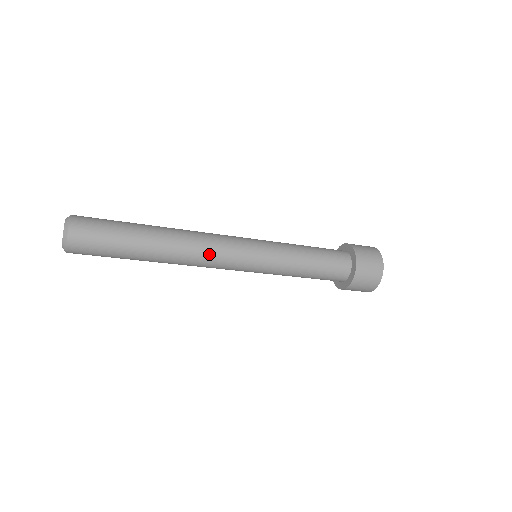
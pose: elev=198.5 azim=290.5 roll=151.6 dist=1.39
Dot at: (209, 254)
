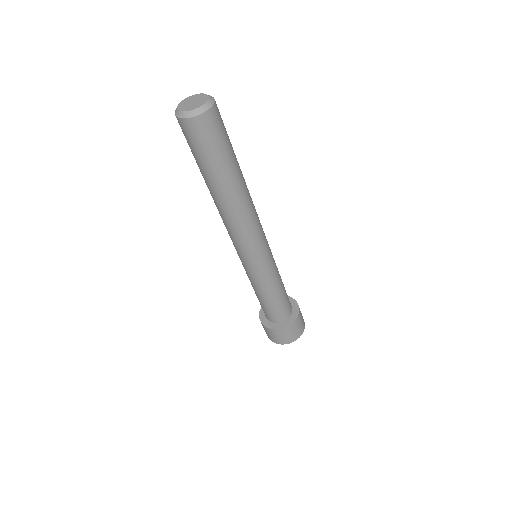
Dot at: (246, 230)
